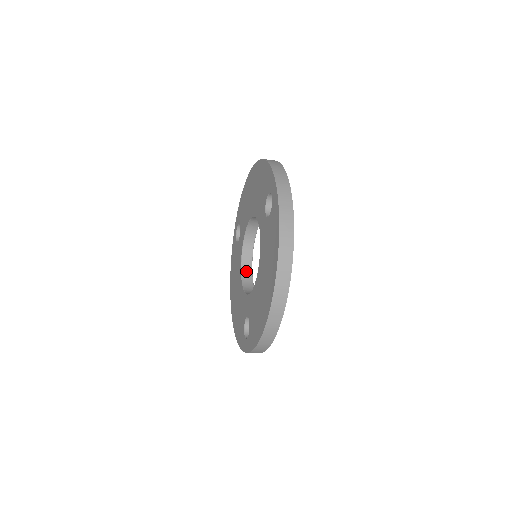
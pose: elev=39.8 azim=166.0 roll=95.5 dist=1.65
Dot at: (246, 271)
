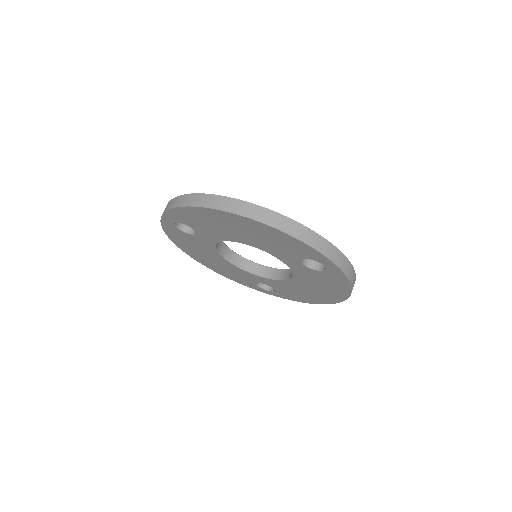
Dot at: (224, 251)
